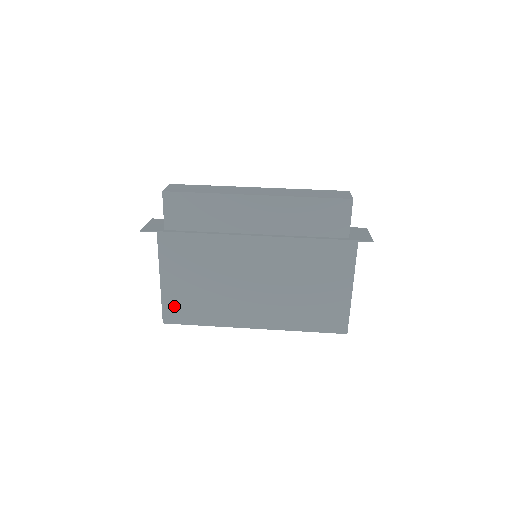
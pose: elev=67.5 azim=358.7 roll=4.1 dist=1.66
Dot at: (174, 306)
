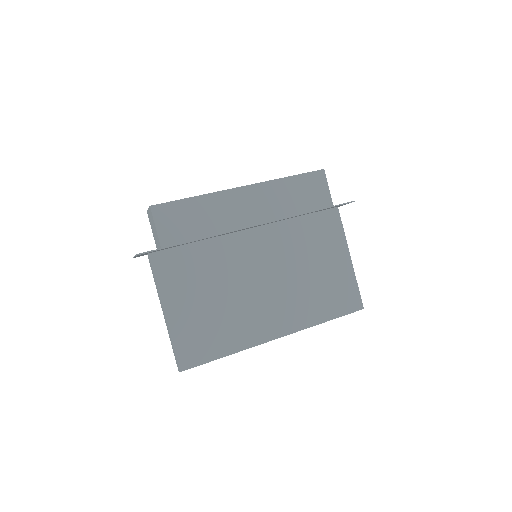
Dot at: (188, 344)
